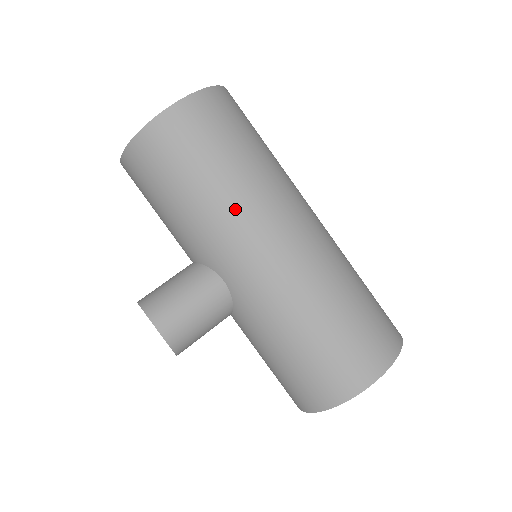
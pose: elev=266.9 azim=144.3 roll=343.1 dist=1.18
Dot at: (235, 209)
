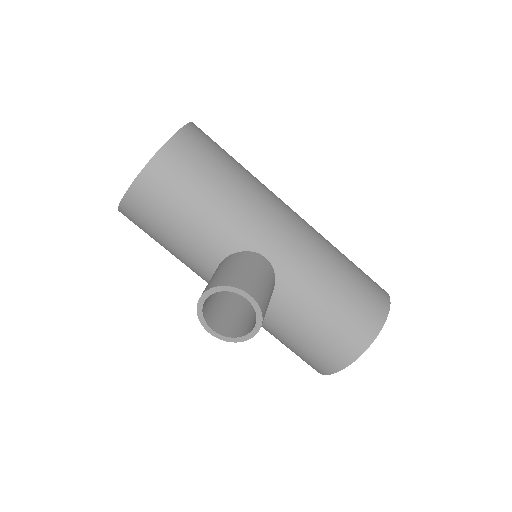
Dot at: (258, 195)
